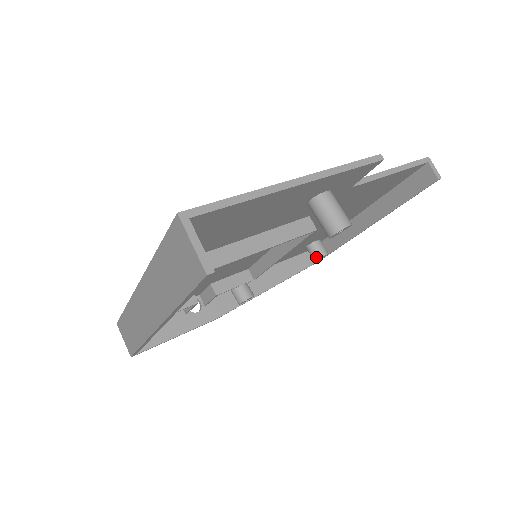
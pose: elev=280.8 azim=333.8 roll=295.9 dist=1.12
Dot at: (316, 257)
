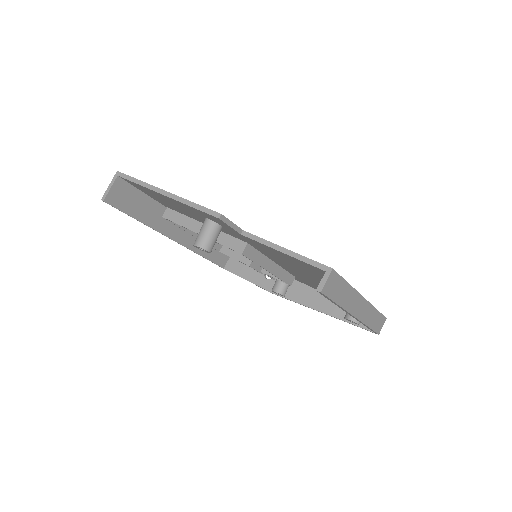
Dot at: (345, 315)
